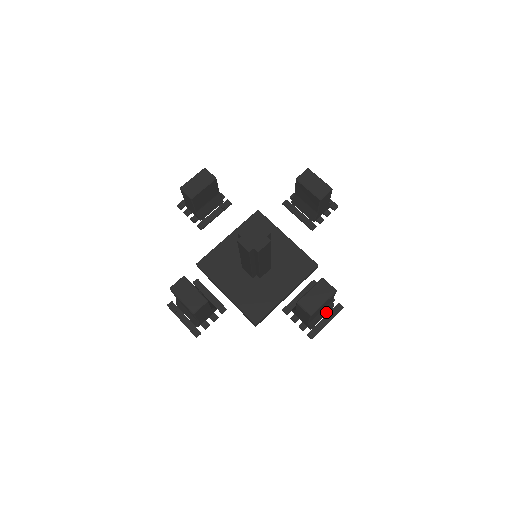
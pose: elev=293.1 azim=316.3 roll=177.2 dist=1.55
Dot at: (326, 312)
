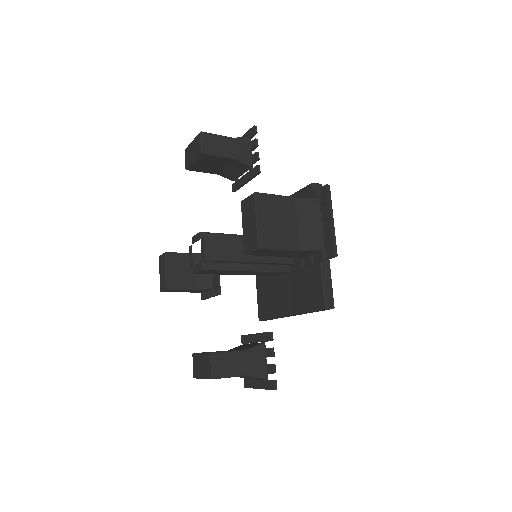
Dot at: (256, 378)
